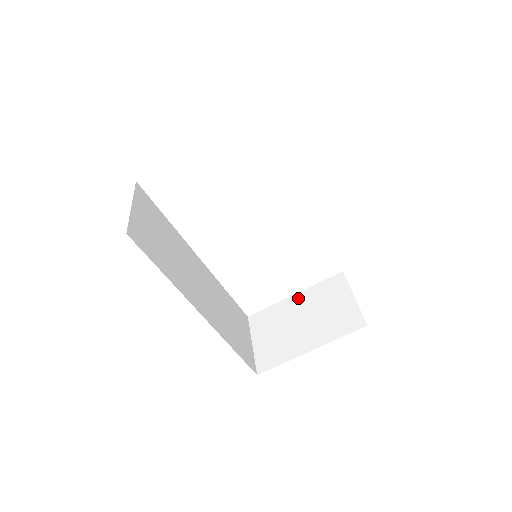
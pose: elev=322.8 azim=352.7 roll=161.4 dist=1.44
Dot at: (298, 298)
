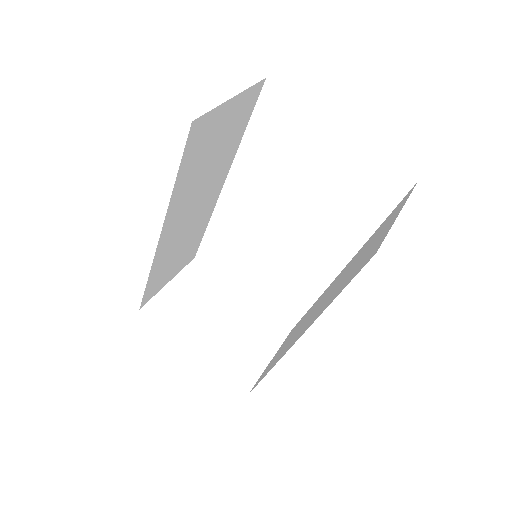
Dot at: (241, 300)
